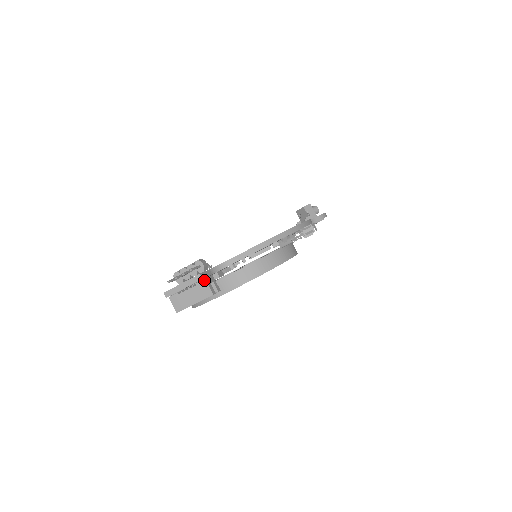
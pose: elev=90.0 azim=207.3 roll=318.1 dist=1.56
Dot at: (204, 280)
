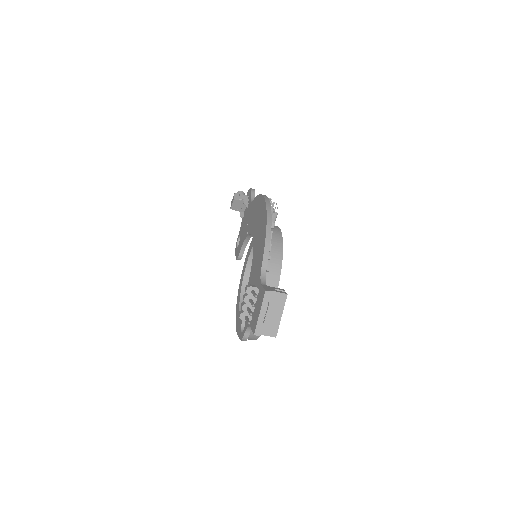
Dot at: (271, 292)
